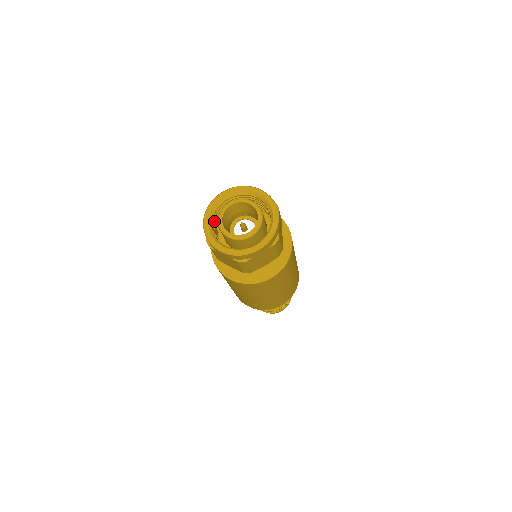
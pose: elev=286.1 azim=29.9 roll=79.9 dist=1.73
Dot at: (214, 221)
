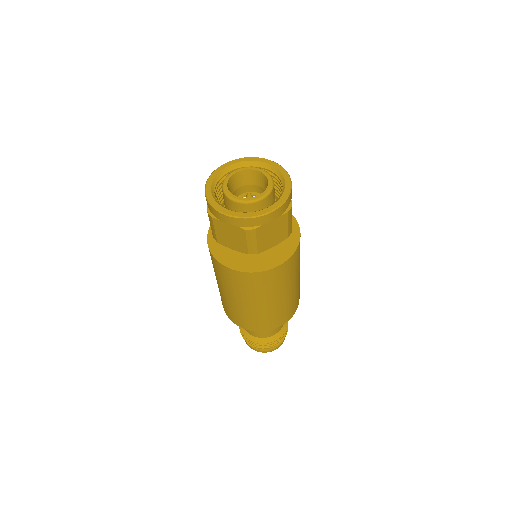
Dot at: occluded
